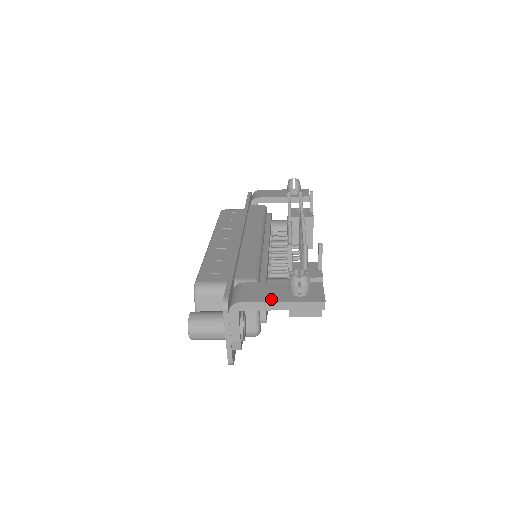
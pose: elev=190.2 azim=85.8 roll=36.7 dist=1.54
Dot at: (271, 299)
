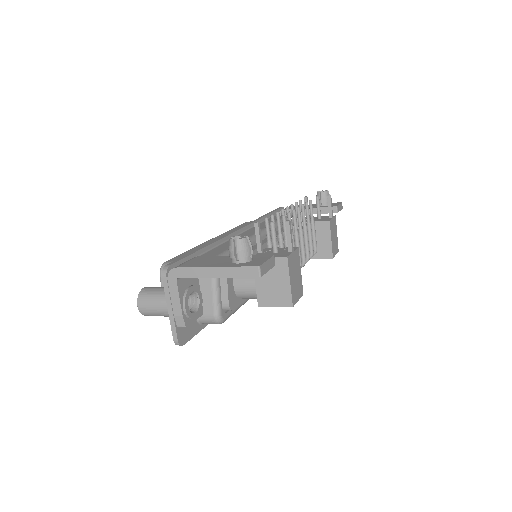
Dot at: (207, 265)
